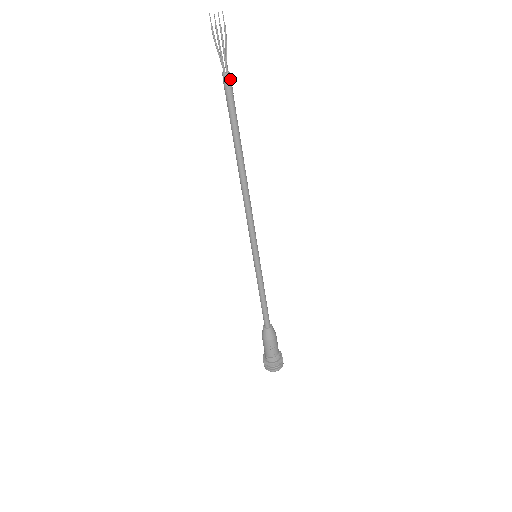
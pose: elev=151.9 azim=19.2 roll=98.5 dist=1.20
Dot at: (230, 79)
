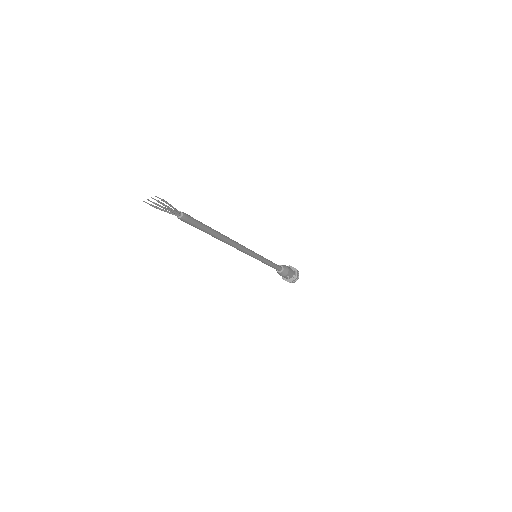
Dot at: (185, 218)
